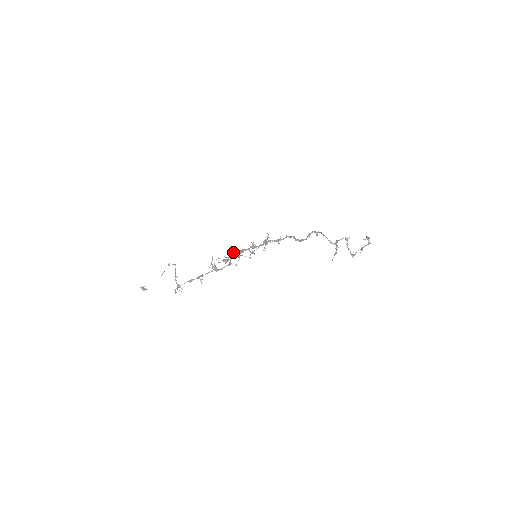
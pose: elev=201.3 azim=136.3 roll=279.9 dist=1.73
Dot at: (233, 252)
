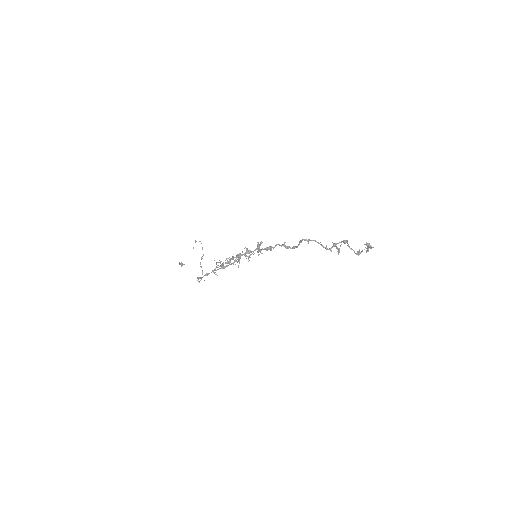
Dot at: occluded
